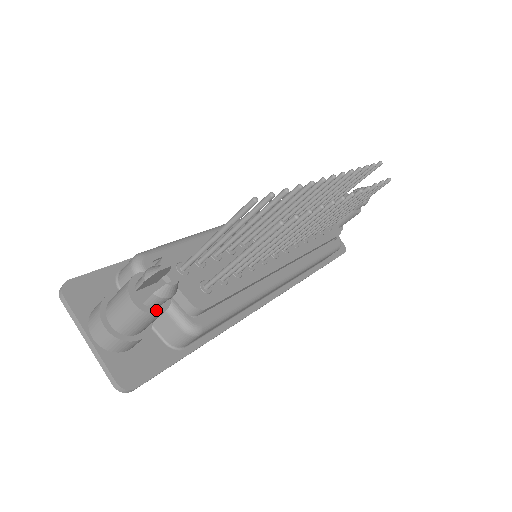
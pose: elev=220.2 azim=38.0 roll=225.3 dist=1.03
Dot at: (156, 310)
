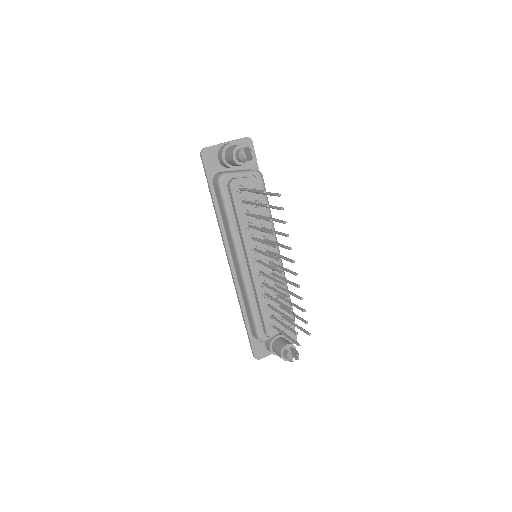
Dot at: occluded
